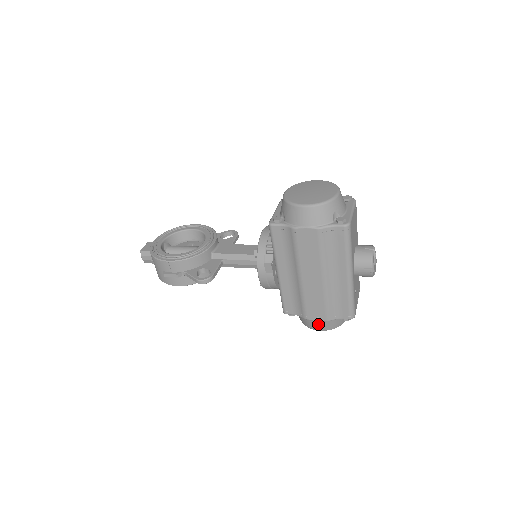
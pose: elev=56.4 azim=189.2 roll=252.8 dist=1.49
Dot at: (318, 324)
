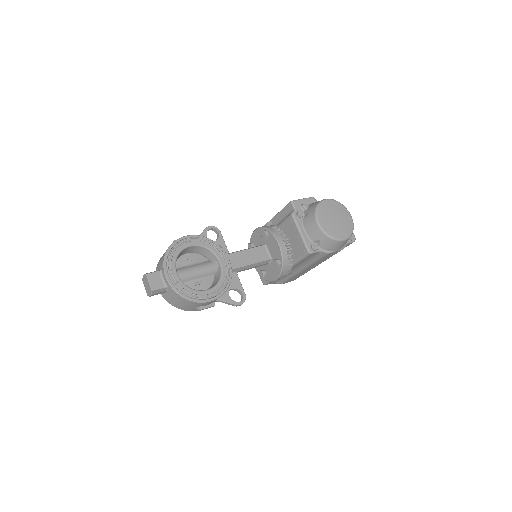
Dot at: occluded
